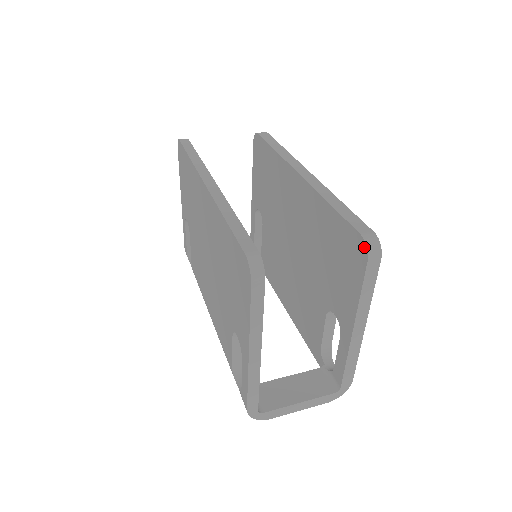
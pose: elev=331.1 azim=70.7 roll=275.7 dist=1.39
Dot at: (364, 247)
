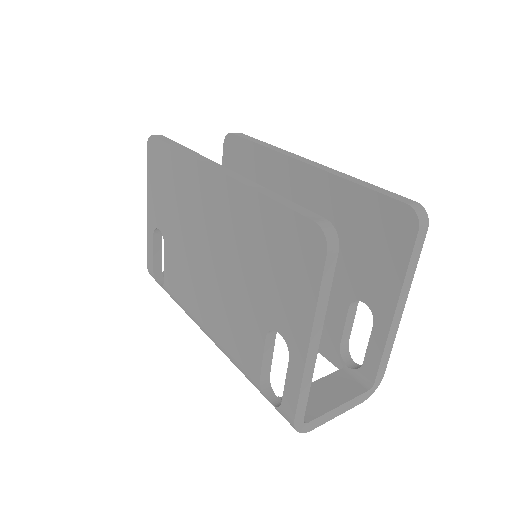
Dot at: (413, 216)
